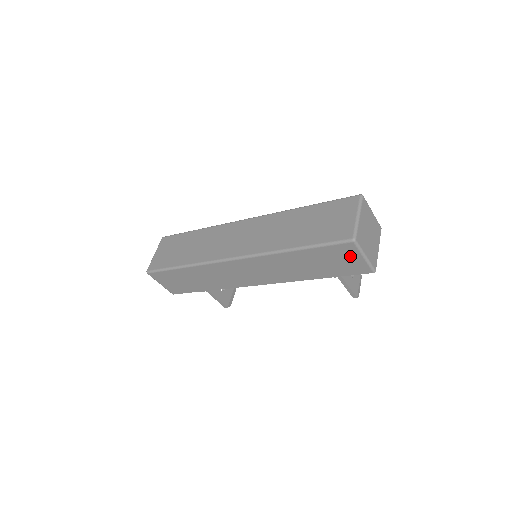
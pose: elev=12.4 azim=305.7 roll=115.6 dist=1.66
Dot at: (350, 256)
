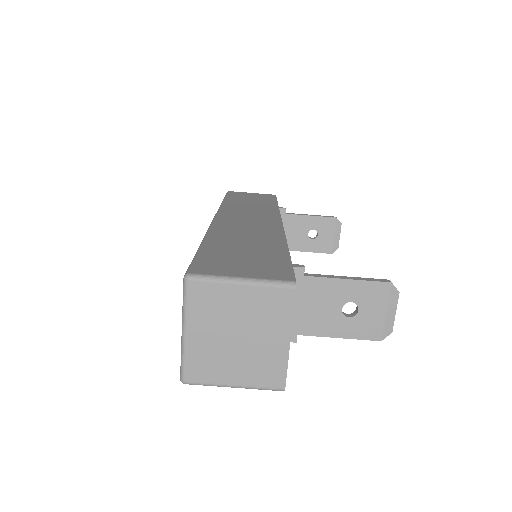
Dot at: occluded
